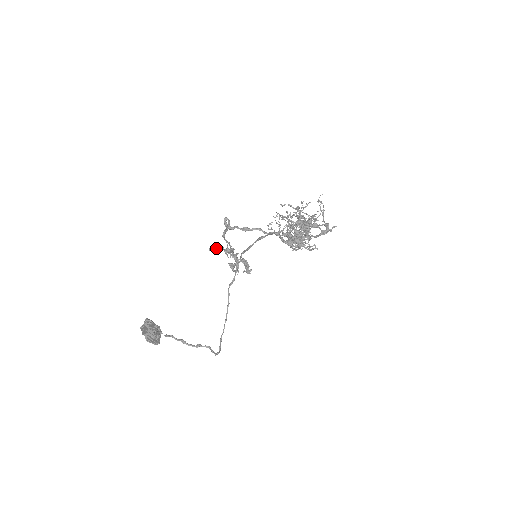
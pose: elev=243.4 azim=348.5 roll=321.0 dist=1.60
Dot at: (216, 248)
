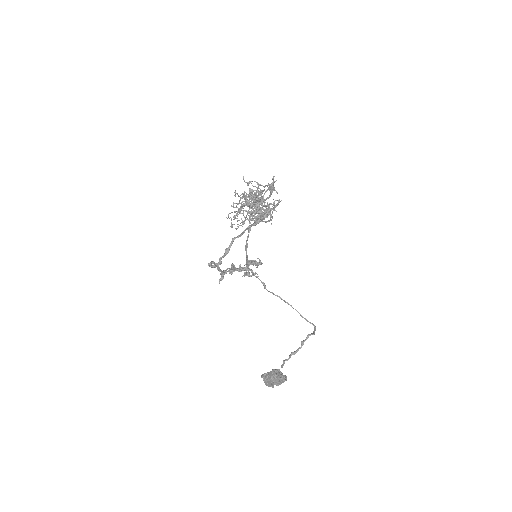
Dot at: occluded
